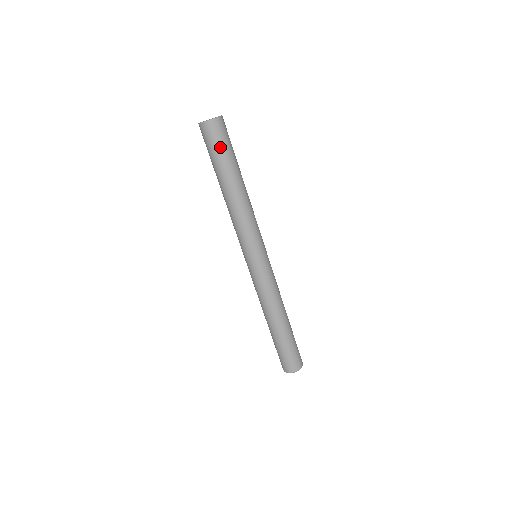
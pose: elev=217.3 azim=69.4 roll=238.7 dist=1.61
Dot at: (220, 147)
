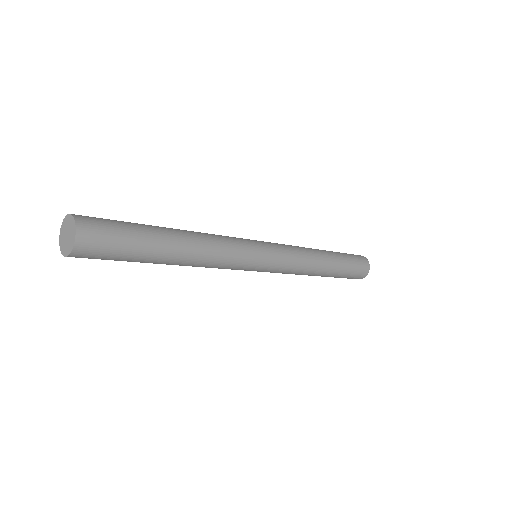
Dot at: (117, 255)
